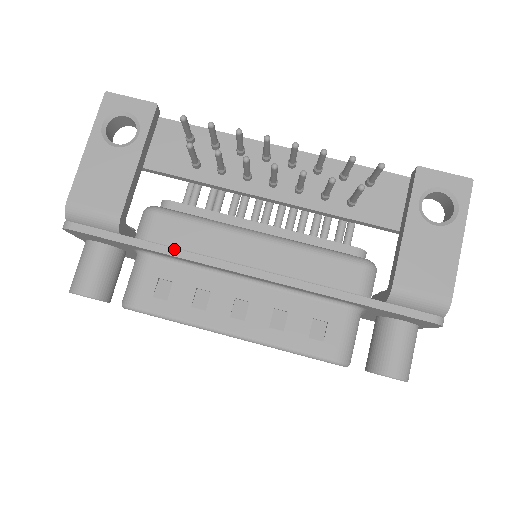
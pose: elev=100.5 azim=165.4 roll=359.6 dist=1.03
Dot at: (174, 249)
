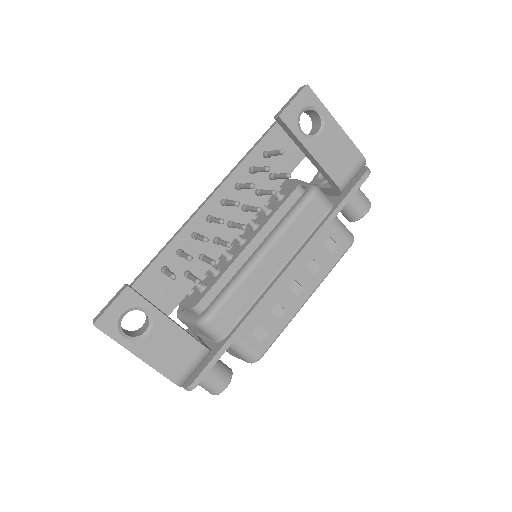
Dot at: (247, 318)
